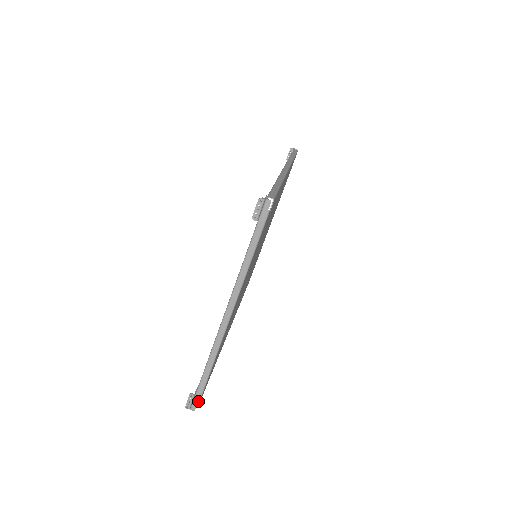
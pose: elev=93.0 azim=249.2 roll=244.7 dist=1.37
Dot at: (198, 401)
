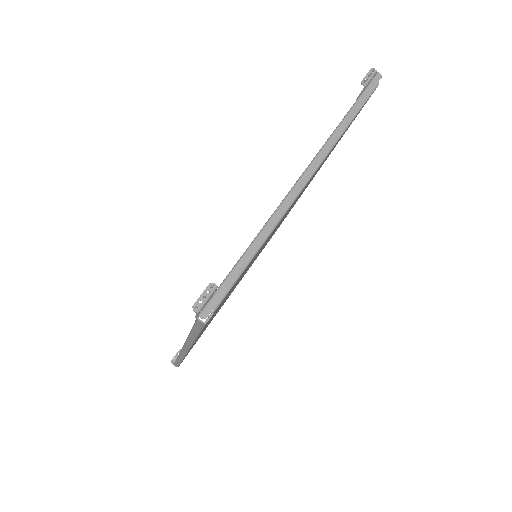
Dot at: (219, 301)
